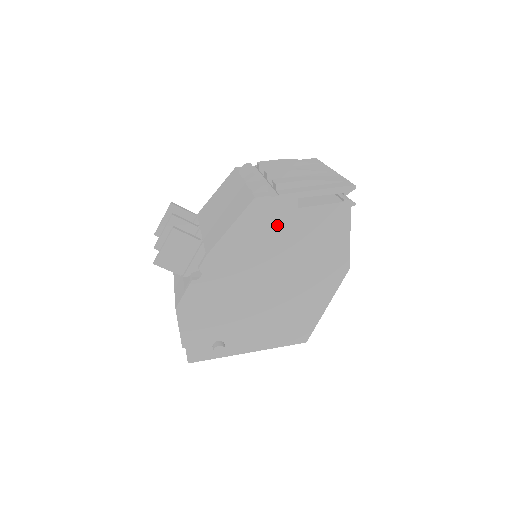
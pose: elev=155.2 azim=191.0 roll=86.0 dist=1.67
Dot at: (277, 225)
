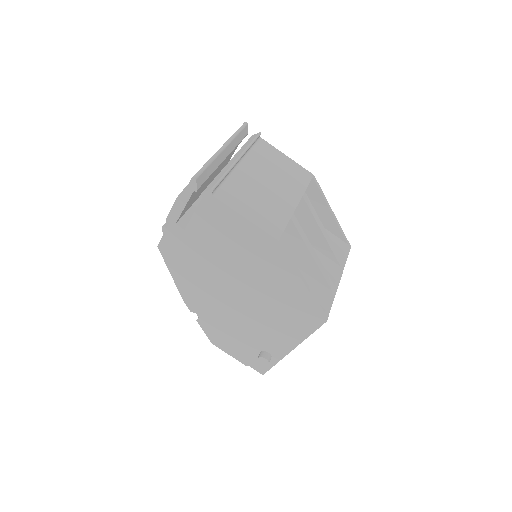
Dot at: (190, 252)
